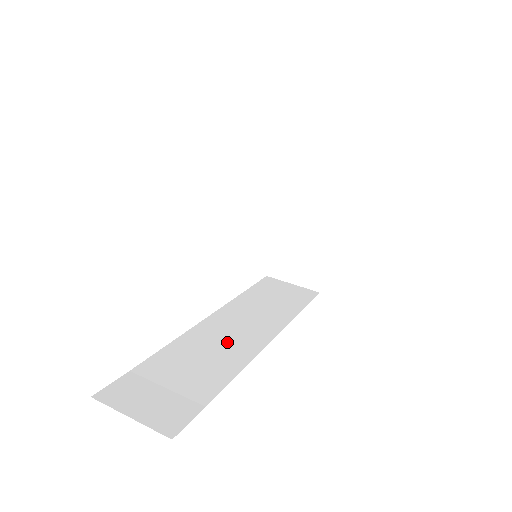
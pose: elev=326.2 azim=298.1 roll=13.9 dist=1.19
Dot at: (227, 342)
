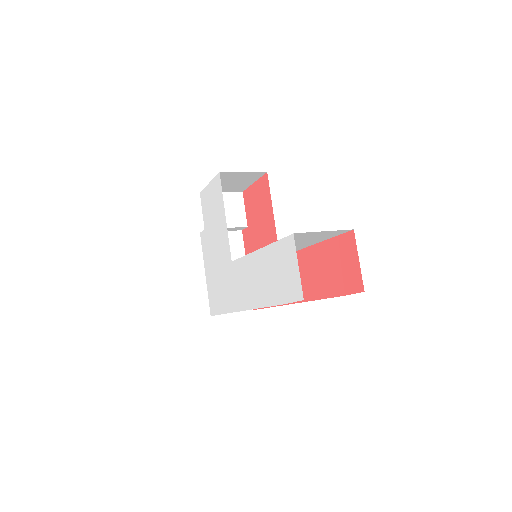
Dot at: occluded
